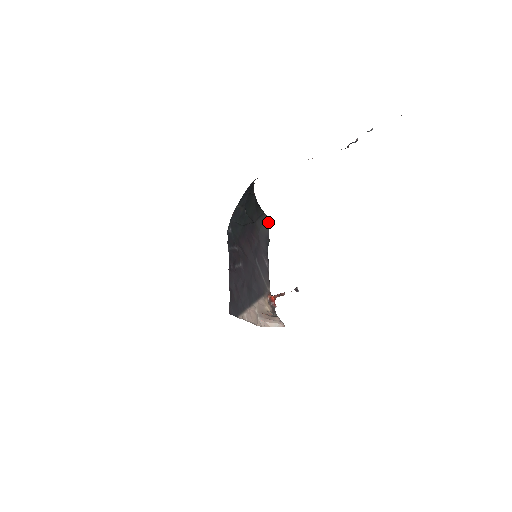
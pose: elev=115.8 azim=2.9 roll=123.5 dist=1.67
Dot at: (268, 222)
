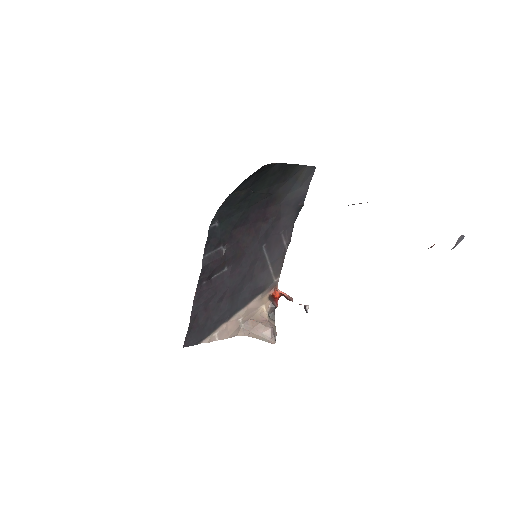
Dot at: (311, 174)
